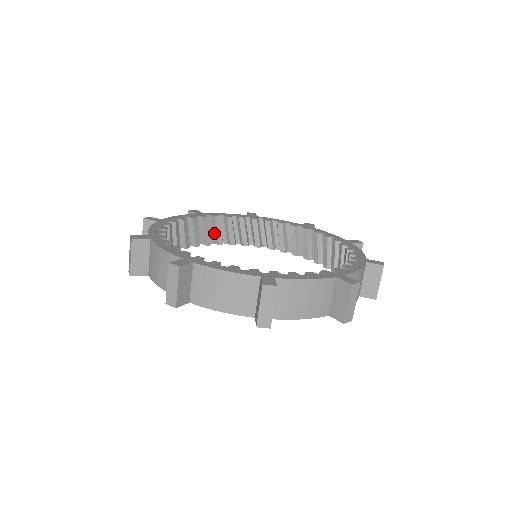
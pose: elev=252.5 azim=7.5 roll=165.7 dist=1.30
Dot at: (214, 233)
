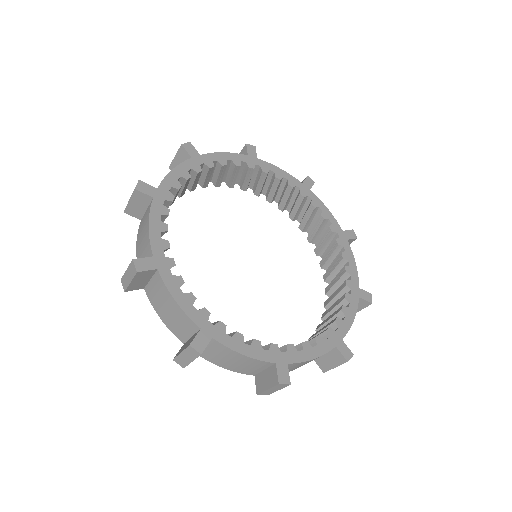
Dot at: (256, 182)
